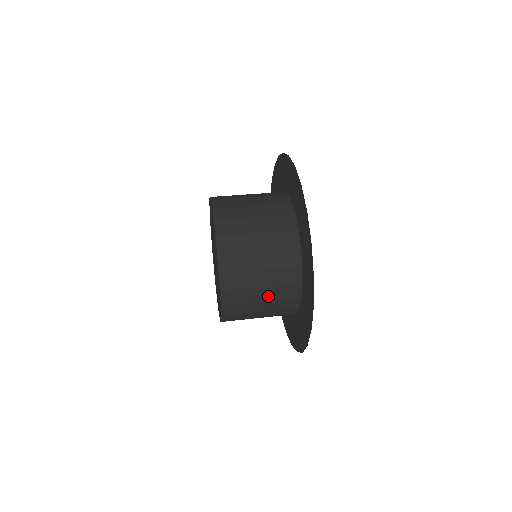
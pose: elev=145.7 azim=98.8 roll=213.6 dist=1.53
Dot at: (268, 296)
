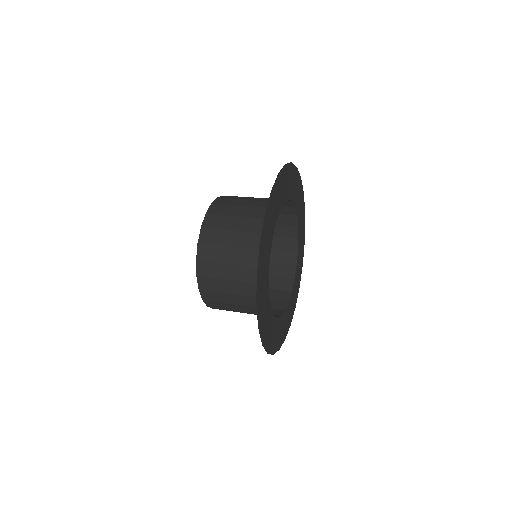
Dot at: (238, 259)
